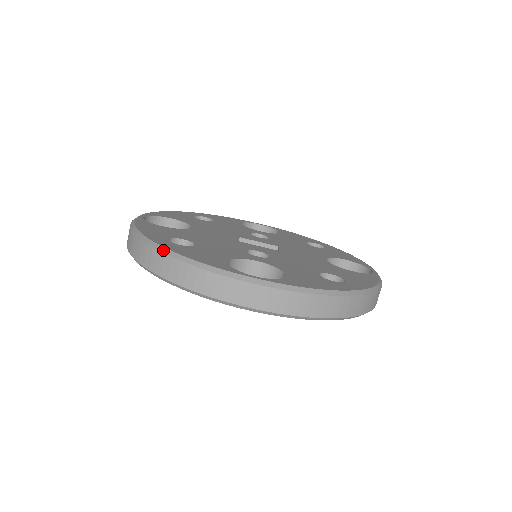
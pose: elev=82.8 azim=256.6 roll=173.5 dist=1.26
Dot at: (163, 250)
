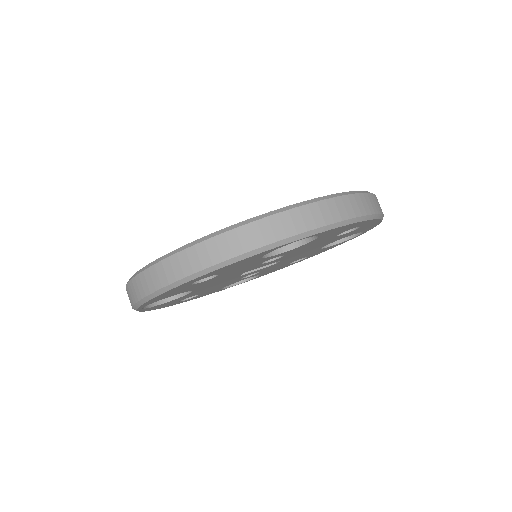
Dot at: (189, 245)
